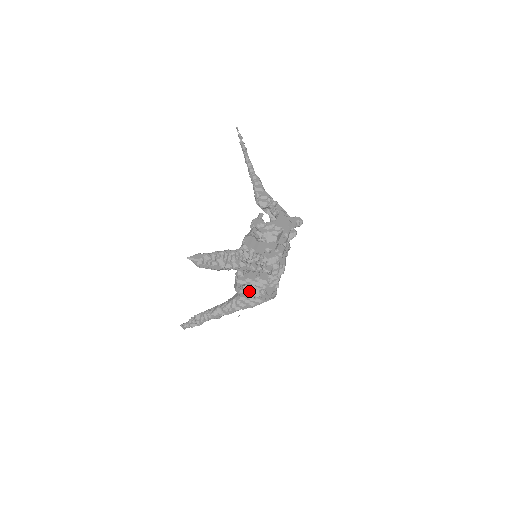
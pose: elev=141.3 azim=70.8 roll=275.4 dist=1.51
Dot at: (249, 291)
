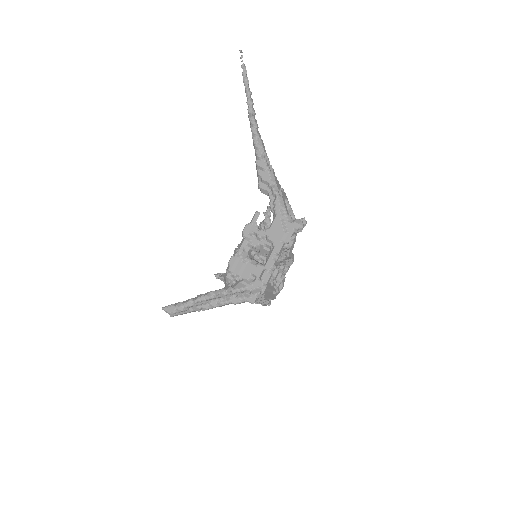
Dot at: occluded
